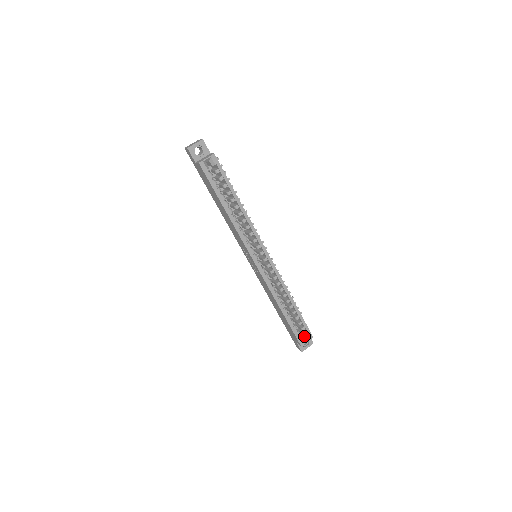
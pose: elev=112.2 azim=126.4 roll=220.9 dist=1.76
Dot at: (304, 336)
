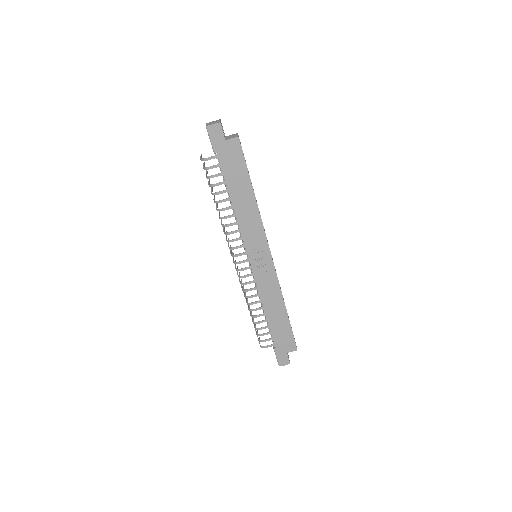
Dot at: occluded
